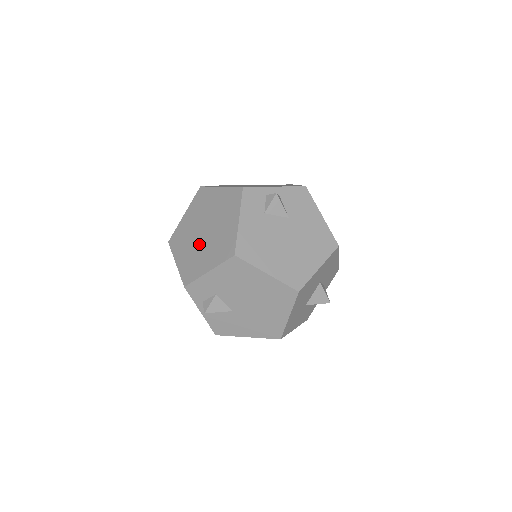
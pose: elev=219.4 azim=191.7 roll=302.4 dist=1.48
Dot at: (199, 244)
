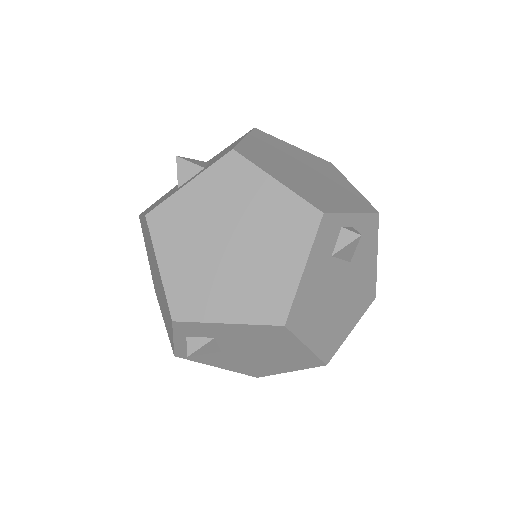
Dot at: (215, 262)
